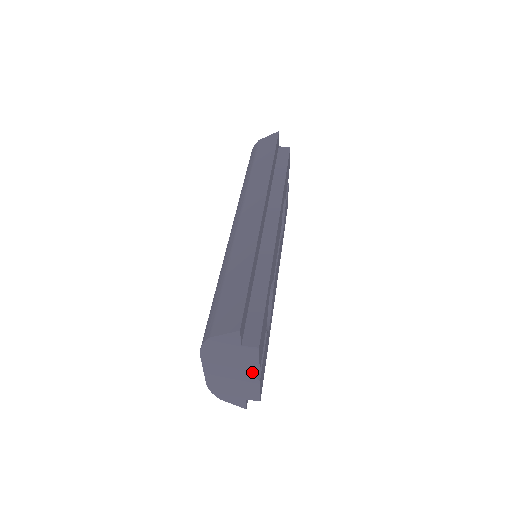
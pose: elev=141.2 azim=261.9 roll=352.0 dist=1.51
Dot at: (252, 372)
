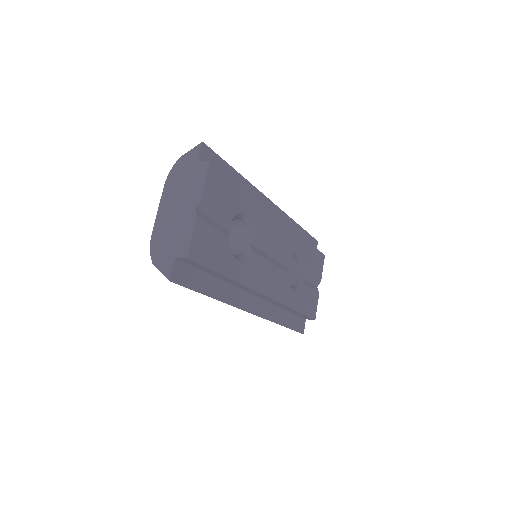
Dot at: (195, 201)
